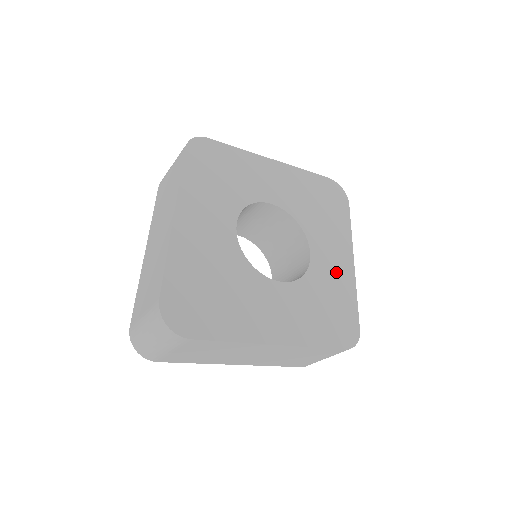
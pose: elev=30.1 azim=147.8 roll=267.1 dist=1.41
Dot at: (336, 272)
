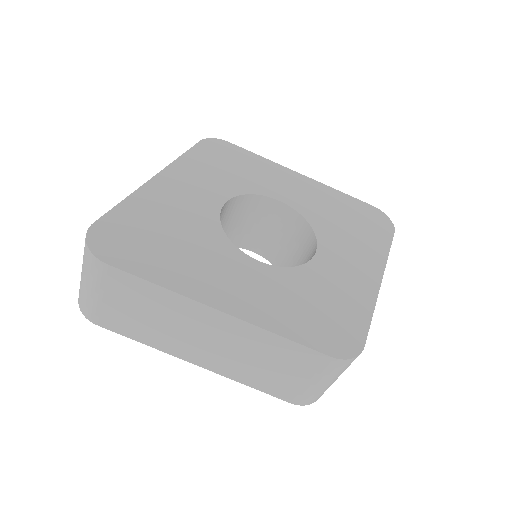
Dot at: (348, 280)
